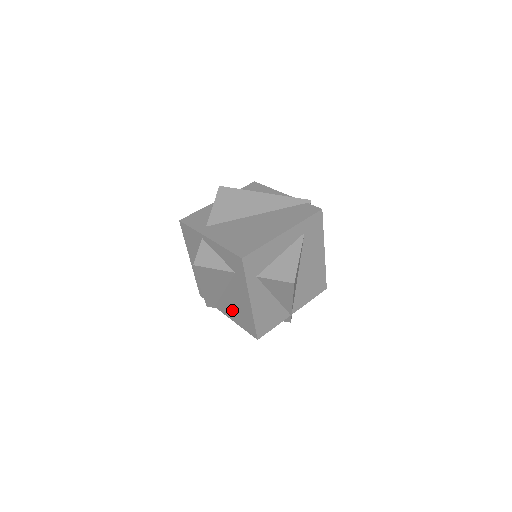
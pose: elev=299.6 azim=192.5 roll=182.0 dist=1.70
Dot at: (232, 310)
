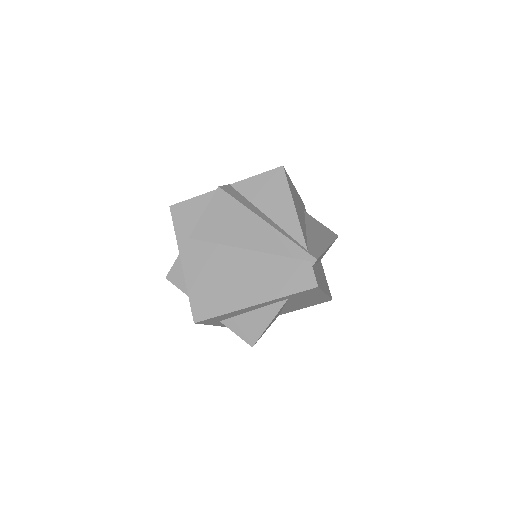
Dot at: occluded
